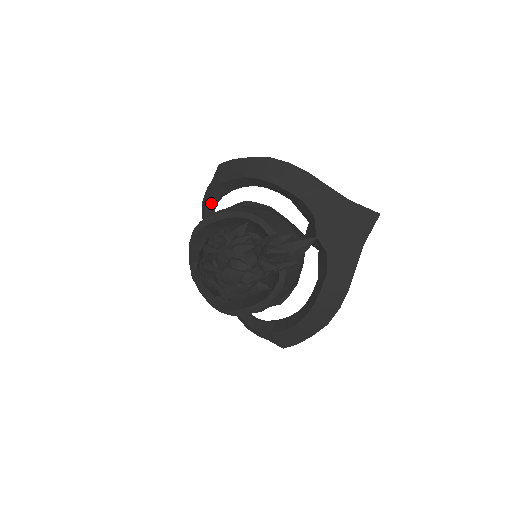
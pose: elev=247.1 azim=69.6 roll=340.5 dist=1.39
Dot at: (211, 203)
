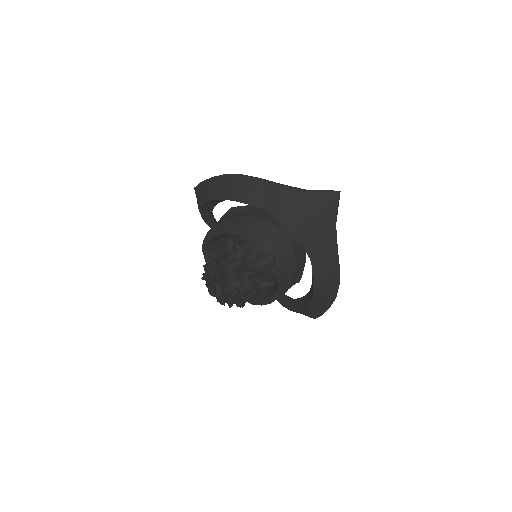
Dot at: (207, 218)
